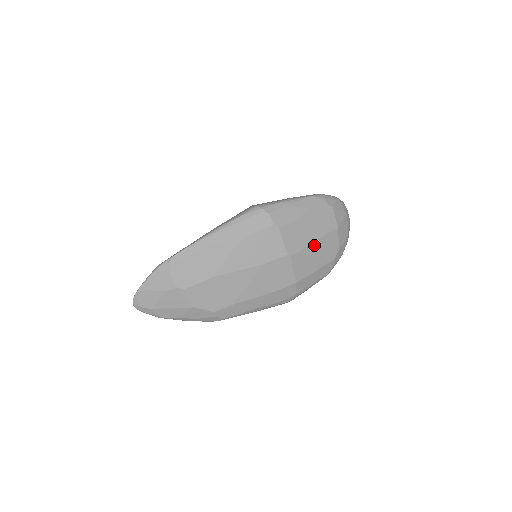
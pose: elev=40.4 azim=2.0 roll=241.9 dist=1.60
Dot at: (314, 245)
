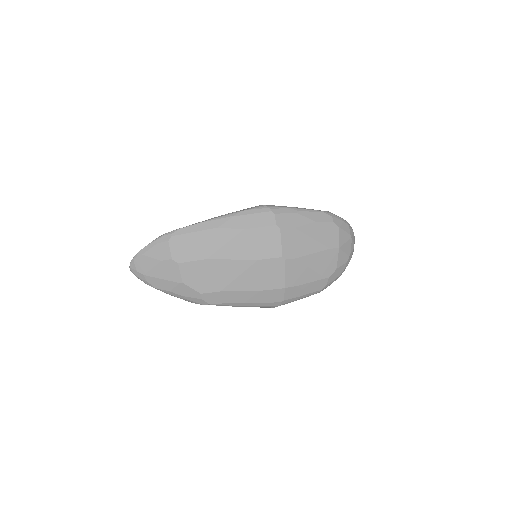
Dot at: (311, 257)
